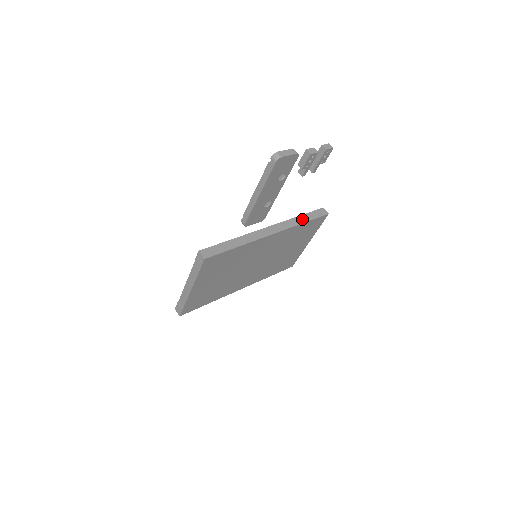
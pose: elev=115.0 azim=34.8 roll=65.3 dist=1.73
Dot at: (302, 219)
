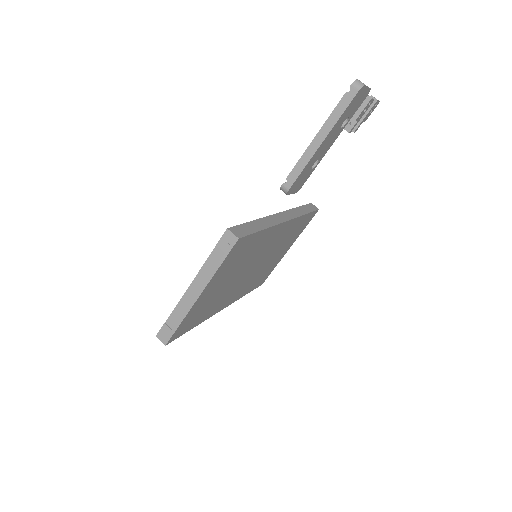
Dot at: (302, 210)
